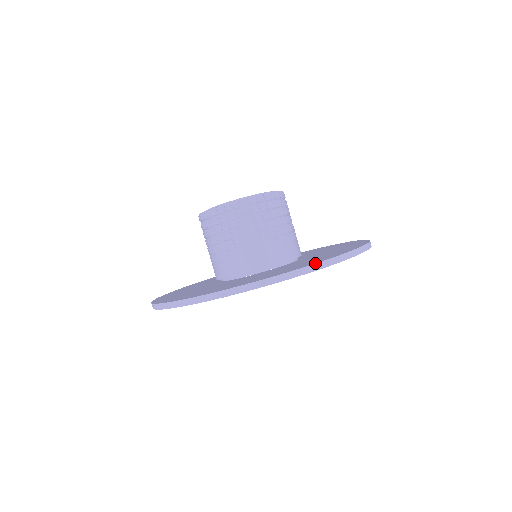
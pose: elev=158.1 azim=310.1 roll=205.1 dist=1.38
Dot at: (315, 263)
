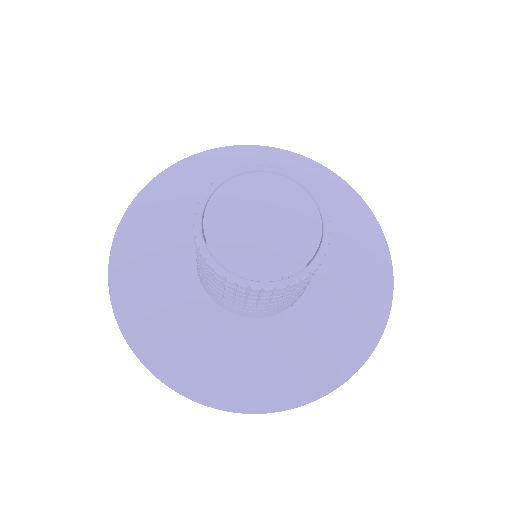
Dot at: occluded
